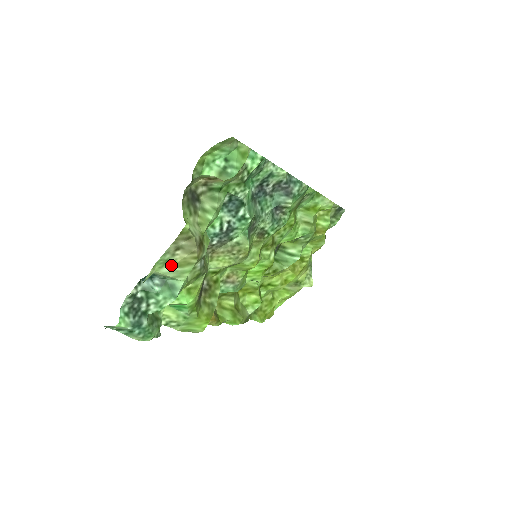
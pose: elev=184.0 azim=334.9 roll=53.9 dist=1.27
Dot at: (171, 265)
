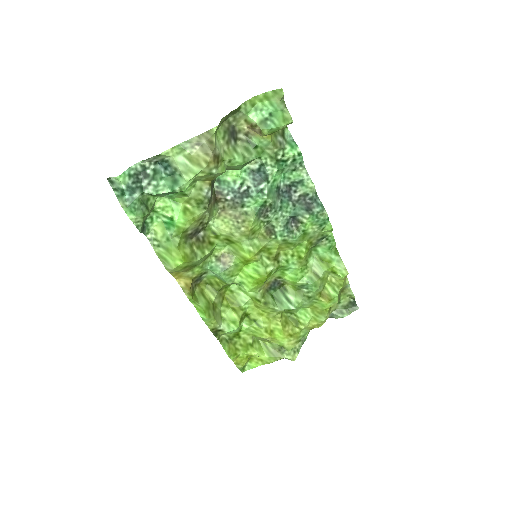
Dot at: (186, 156)
